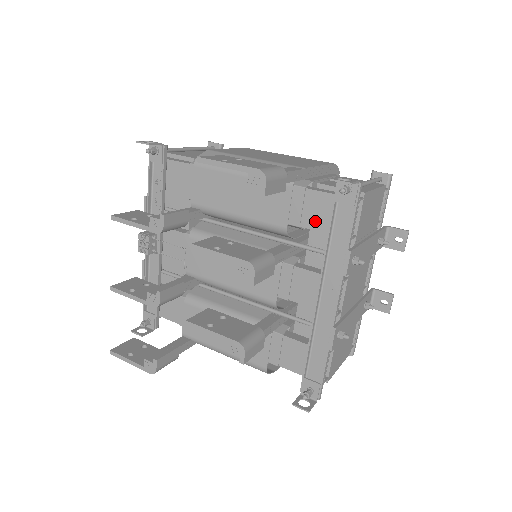
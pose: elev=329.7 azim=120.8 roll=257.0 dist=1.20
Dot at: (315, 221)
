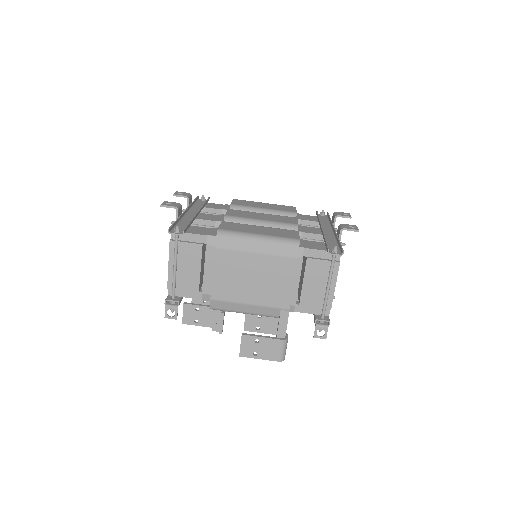
Dot at: occluded
